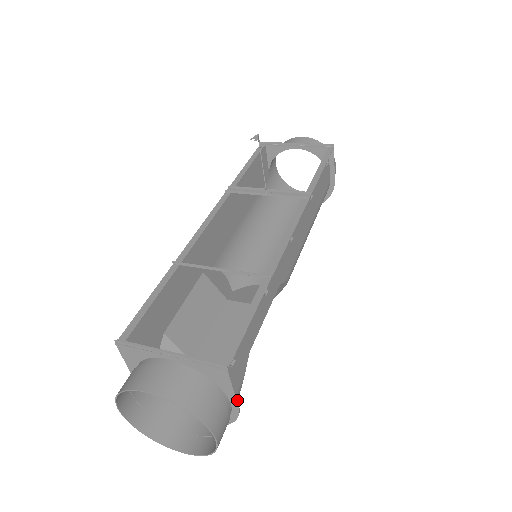
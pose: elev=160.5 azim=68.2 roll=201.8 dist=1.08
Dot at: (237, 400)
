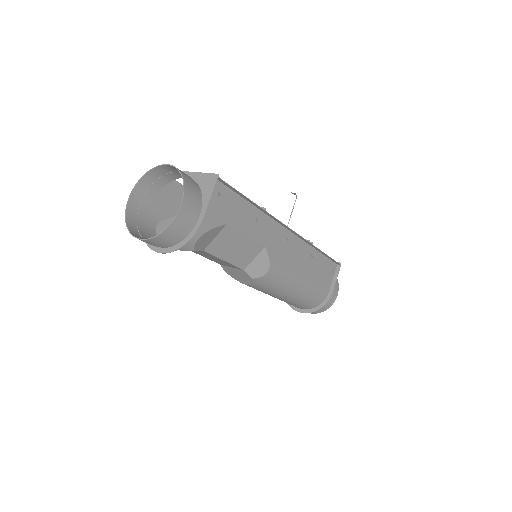
Dot at: occluded
